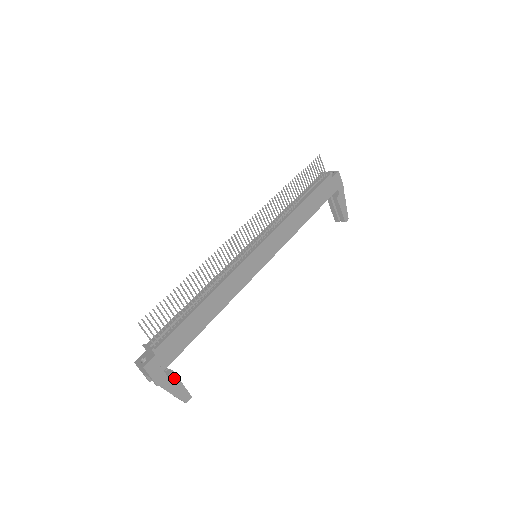
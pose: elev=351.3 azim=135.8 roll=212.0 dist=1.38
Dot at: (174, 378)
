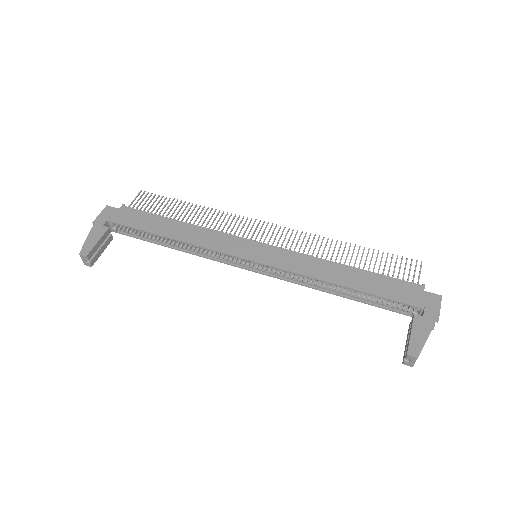
Dot at: (102, 232)
